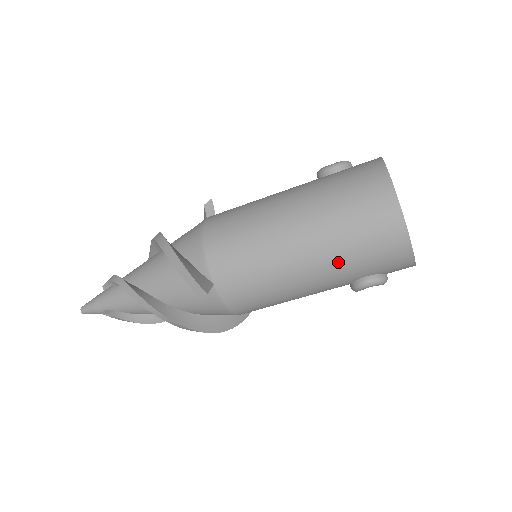
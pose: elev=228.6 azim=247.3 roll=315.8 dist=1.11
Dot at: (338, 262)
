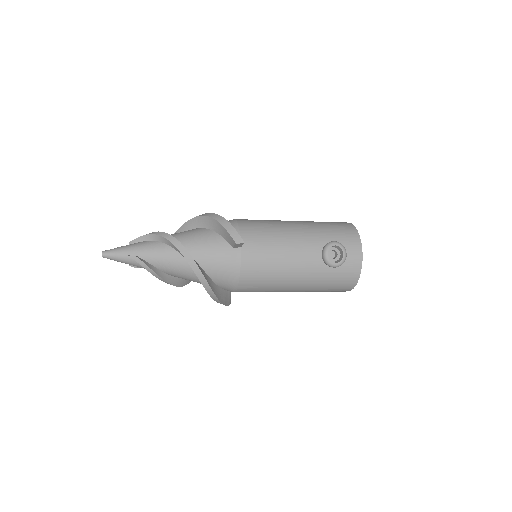
Dot at: occluded
